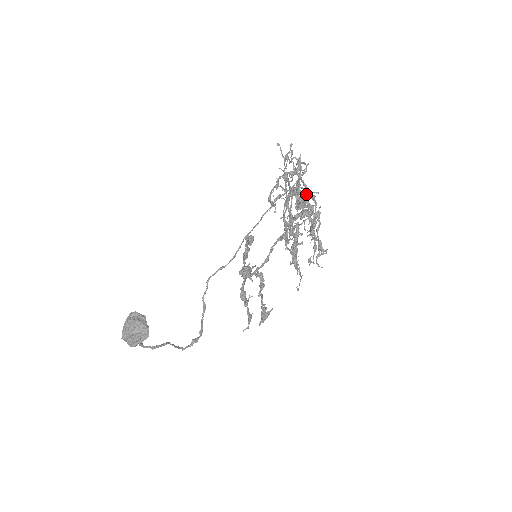
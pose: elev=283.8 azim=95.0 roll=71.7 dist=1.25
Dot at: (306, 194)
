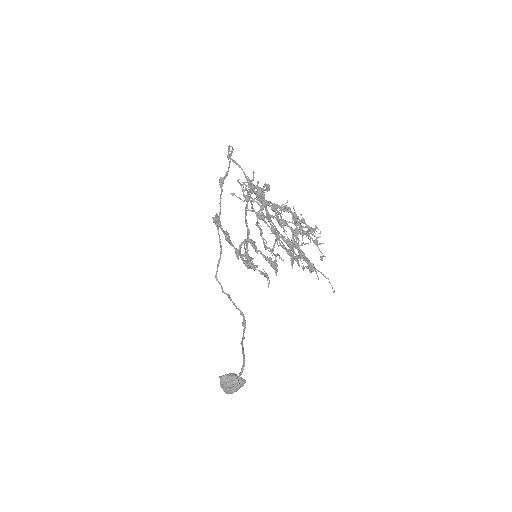
Dot at: (289, 221)
